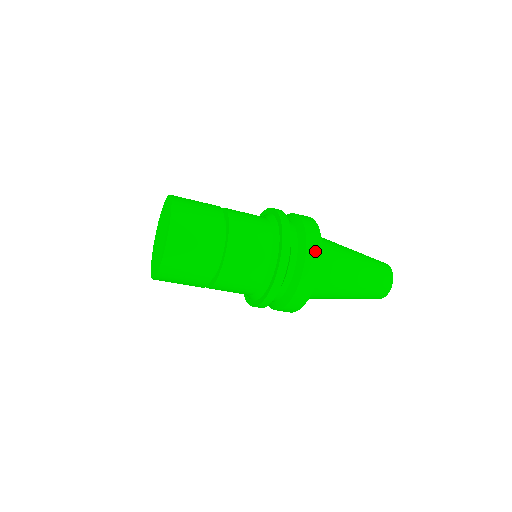
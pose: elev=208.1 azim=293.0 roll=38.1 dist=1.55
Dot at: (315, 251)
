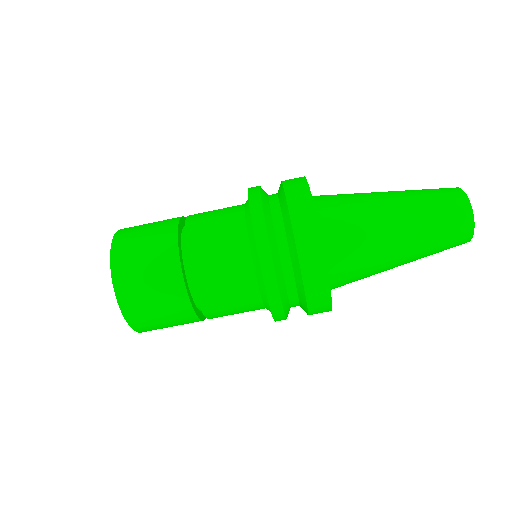
Dot at: occluded
